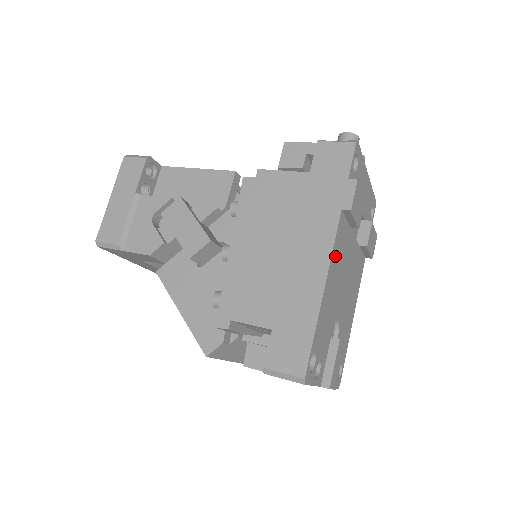
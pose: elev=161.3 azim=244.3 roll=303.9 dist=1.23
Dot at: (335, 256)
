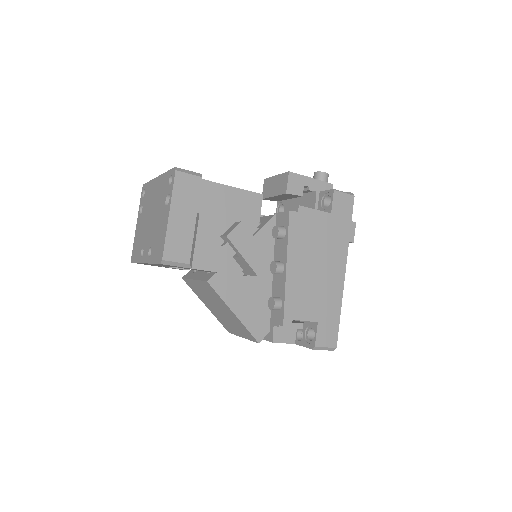
Dot at: occluded
